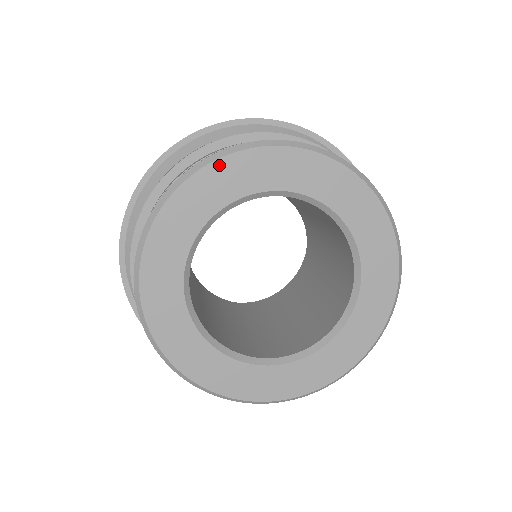
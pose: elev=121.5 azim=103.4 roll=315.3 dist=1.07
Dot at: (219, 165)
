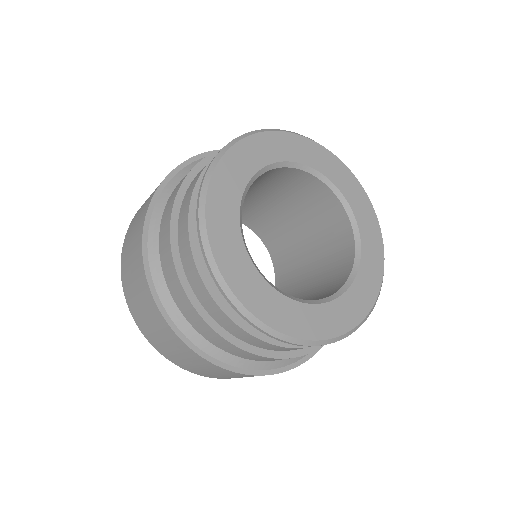
Dot at: (236, 149)
